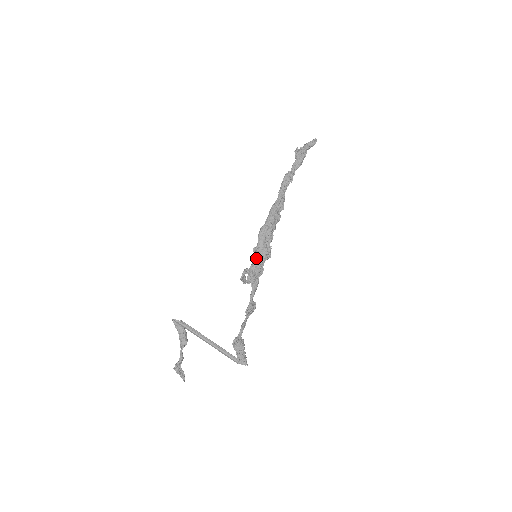
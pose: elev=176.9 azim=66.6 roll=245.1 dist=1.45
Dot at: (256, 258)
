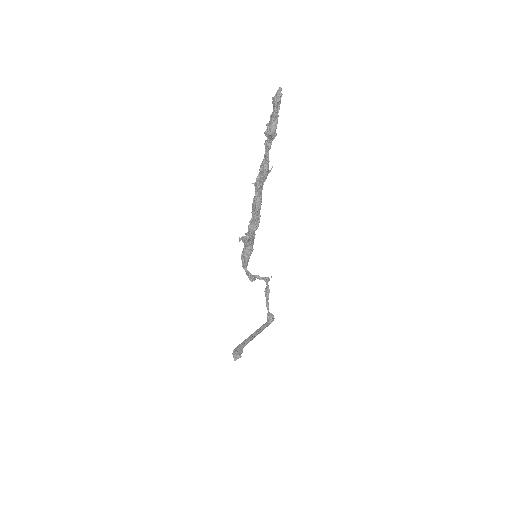
Dot at: (249, 250)
